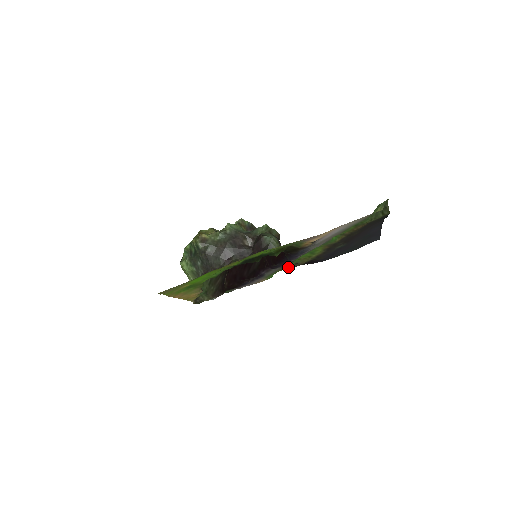
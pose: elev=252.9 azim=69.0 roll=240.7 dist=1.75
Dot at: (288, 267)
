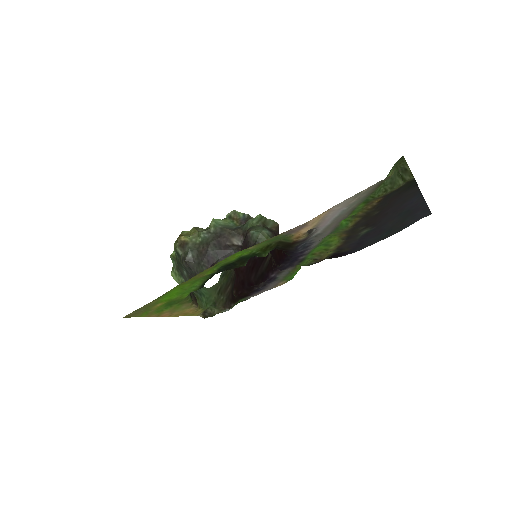
Dot at: (306, 265)
